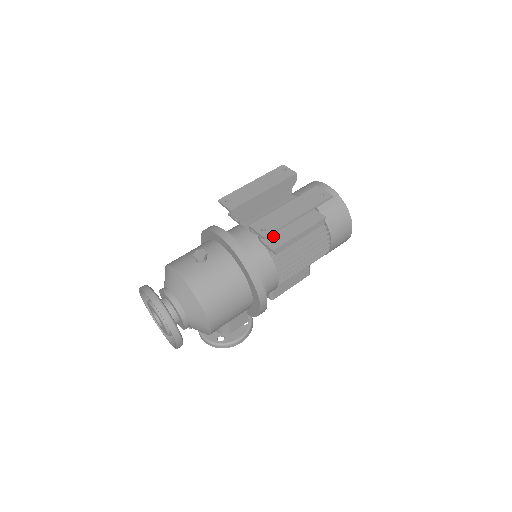
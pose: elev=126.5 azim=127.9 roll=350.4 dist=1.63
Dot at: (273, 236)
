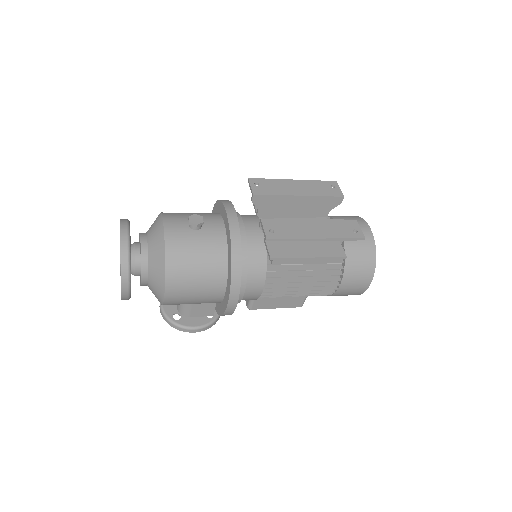
Dot at: (281, 244)
